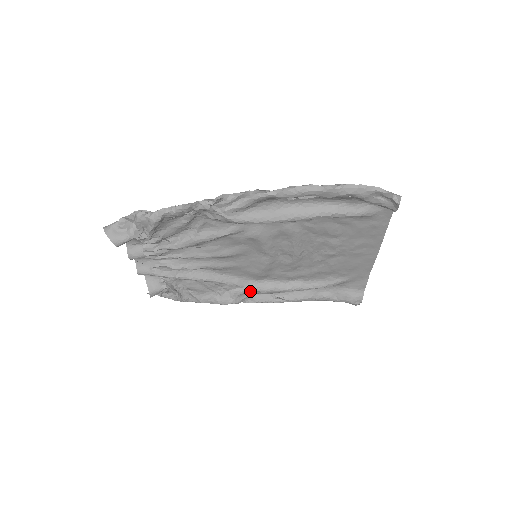
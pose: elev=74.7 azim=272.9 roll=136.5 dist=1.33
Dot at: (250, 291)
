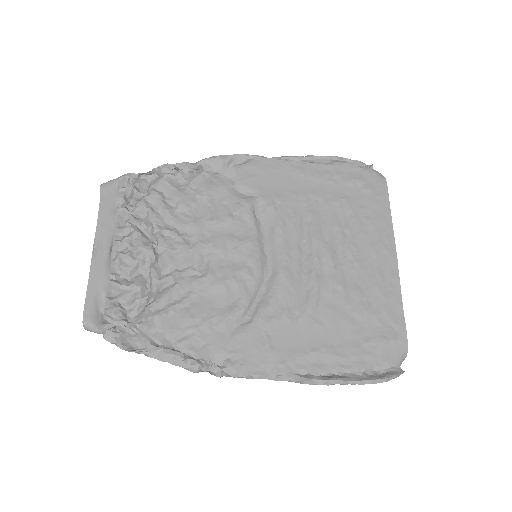
Dot at: (245, 183)
